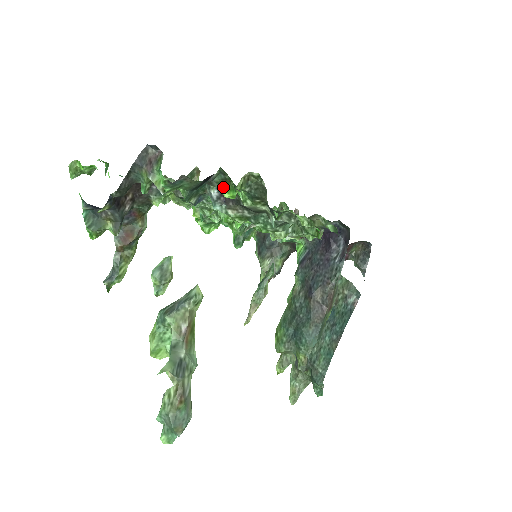
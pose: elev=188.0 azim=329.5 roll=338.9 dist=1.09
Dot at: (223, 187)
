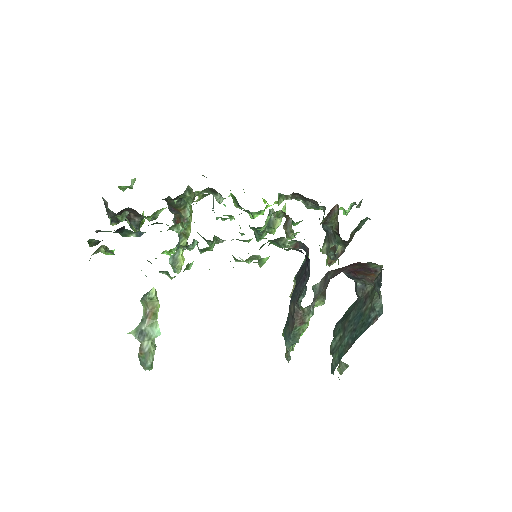
Dot at: occluded
